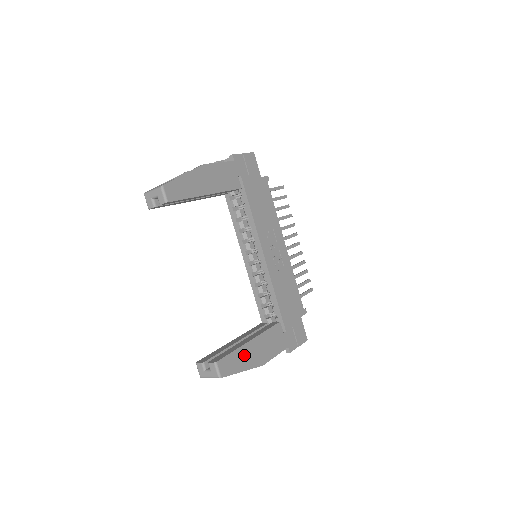
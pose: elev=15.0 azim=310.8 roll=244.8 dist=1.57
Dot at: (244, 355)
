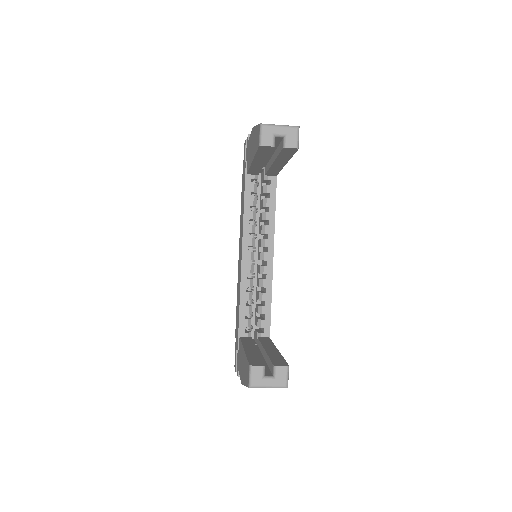
Dot at: occluded
